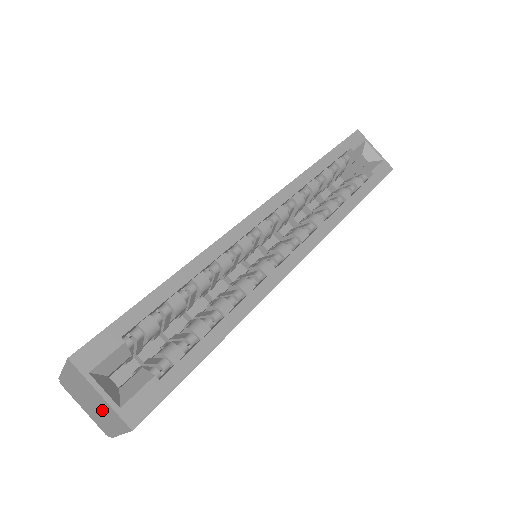
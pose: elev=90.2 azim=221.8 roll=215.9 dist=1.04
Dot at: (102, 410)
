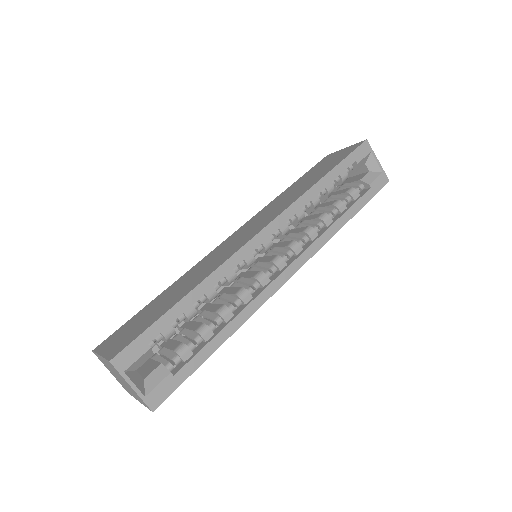
Dot at: (129, 388)
